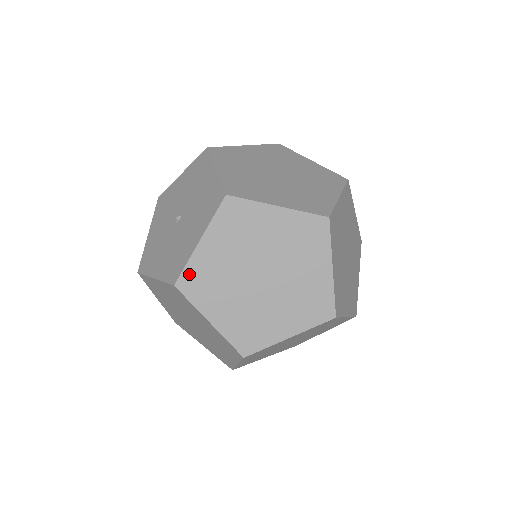
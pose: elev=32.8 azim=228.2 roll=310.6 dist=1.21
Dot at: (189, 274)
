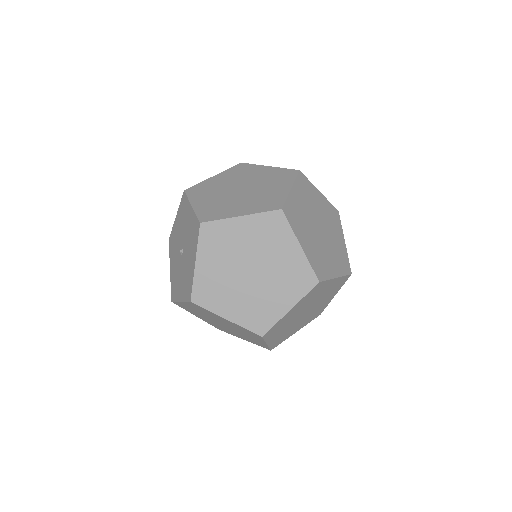
Dot at: (198, 290)
